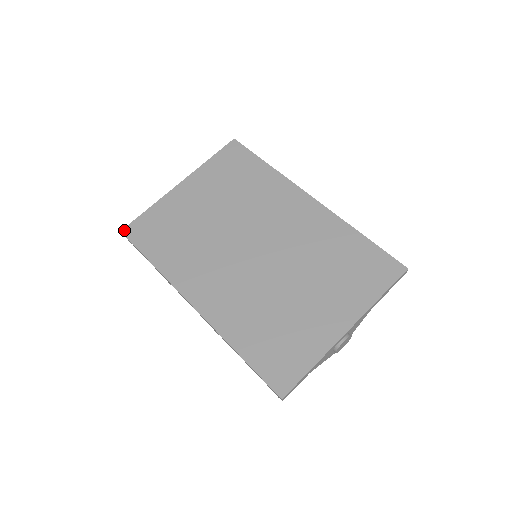
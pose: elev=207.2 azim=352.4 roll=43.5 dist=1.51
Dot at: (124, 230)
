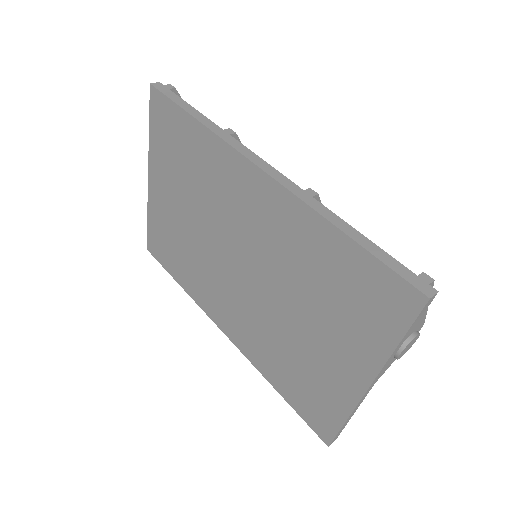
Dot at: (148, 248)
